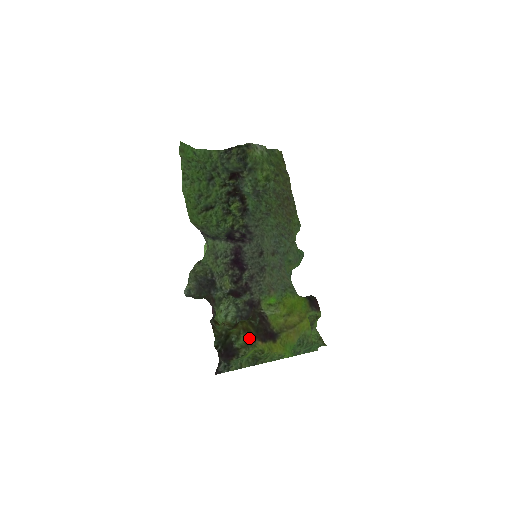
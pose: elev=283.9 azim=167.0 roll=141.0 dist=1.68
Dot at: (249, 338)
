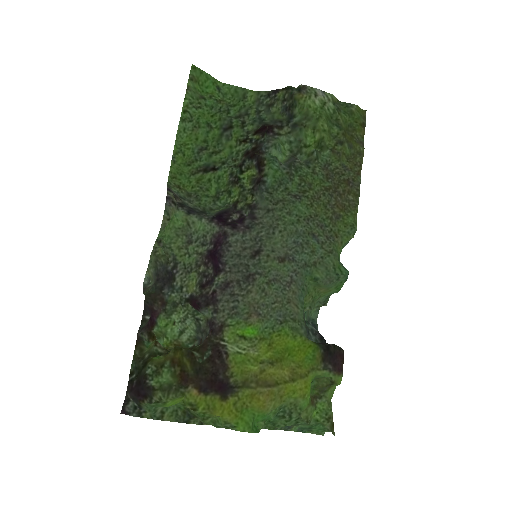
Dot at: (178, 378)
